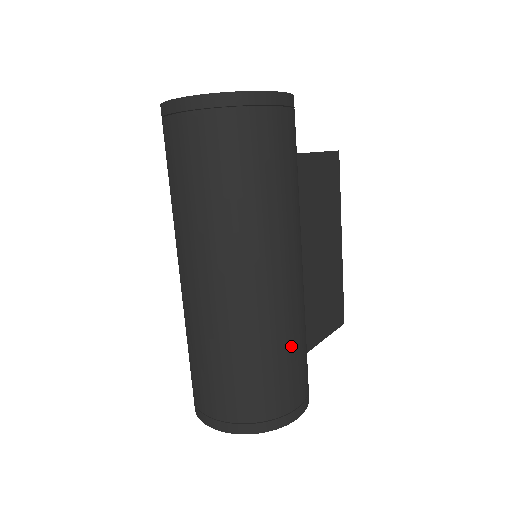
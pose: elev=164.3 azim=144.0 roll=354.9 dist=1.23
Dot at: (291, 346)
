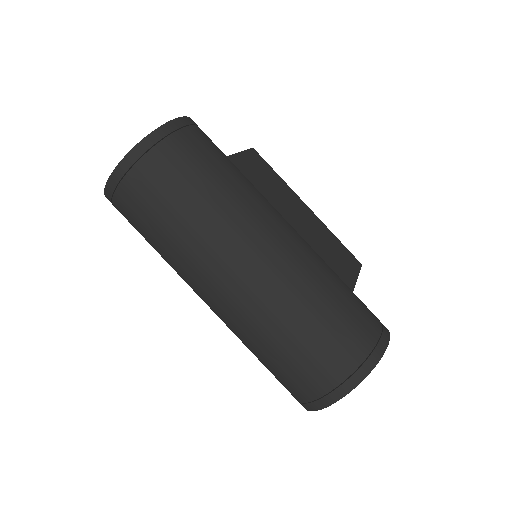
Dot at: (335, 286)
